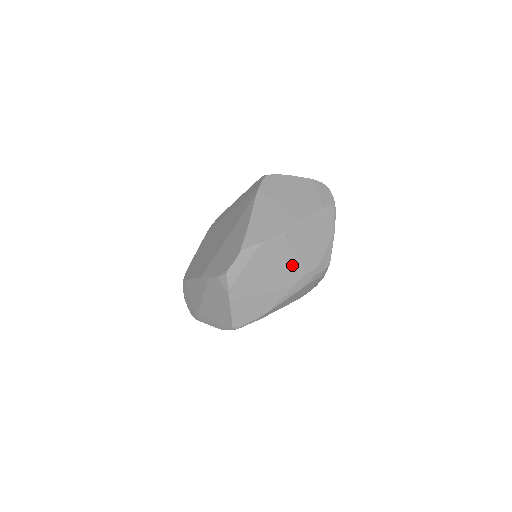
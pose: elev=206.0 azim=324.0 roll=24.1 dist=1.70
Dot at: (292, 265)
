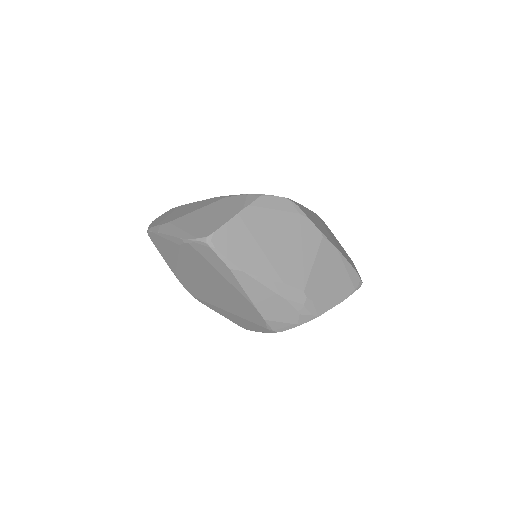
Dot at: (302, 266)
